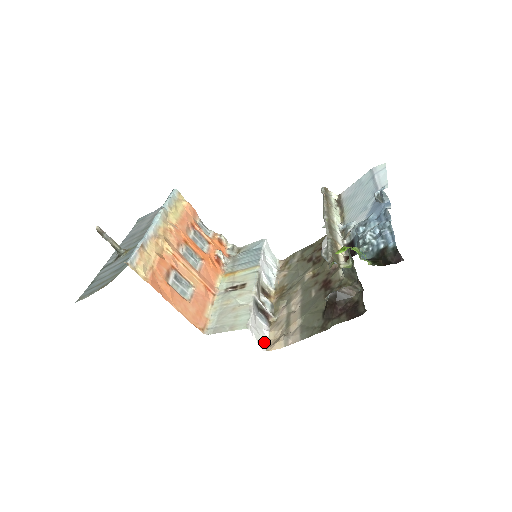
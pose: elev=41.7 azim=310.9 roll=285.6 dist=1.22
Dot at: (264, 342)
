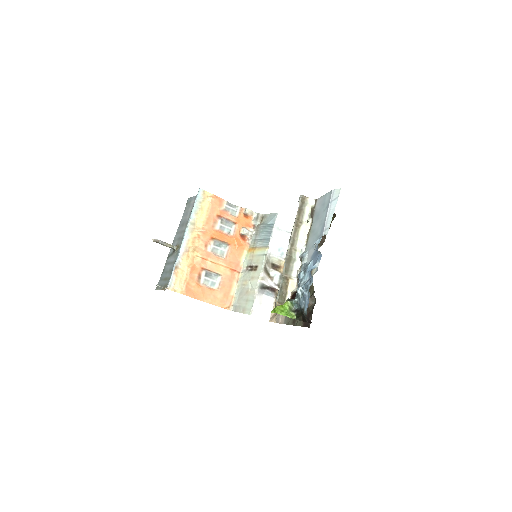
Dot at: (269, 313)
